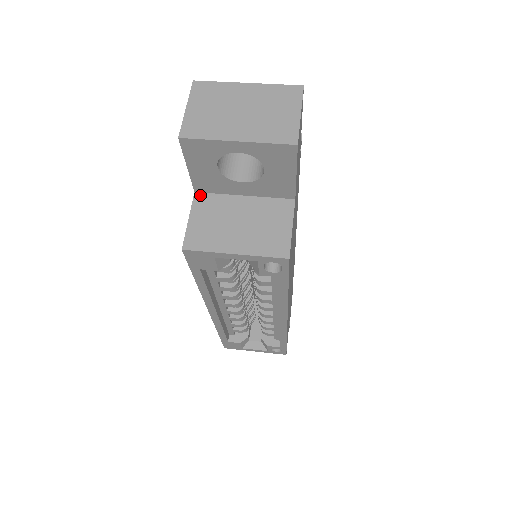
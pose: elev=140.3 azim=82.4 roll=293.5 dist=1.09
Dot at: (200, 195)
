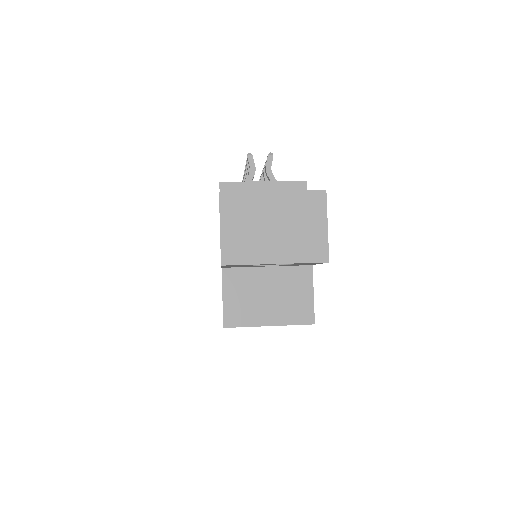
Dot at: (227, 271)
